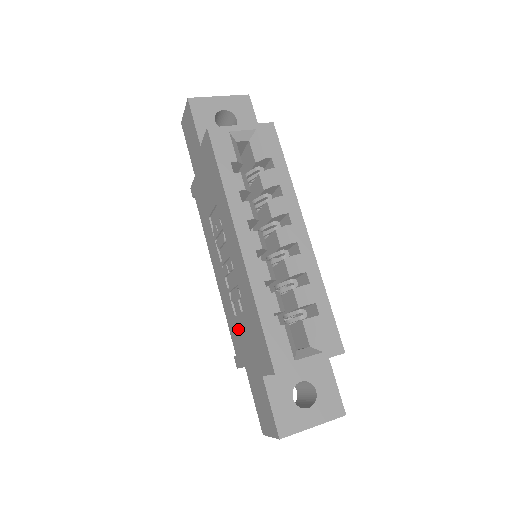
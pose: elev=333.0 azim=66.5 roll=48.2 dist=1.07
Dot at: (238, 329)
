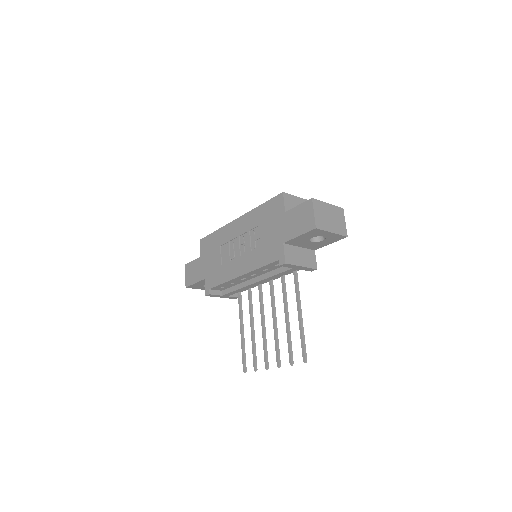
Dot at: (266, 244)
